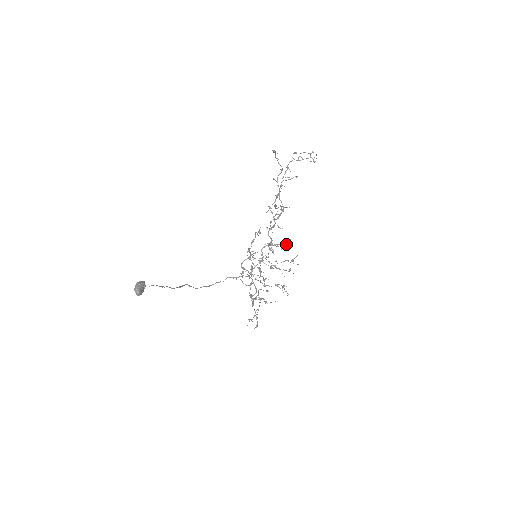
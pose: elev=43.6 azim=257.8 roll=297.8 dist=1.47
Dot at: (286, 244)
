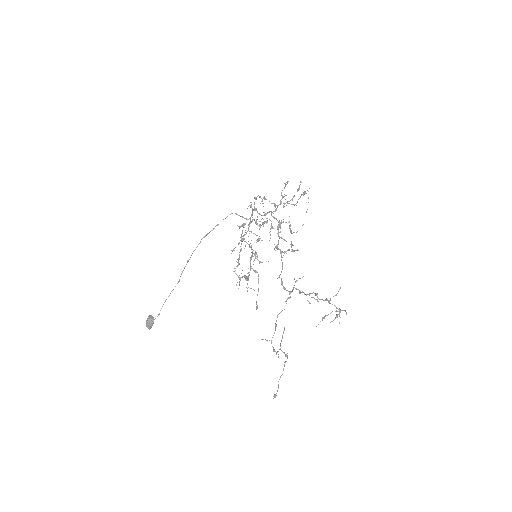
Dot at: occluded
